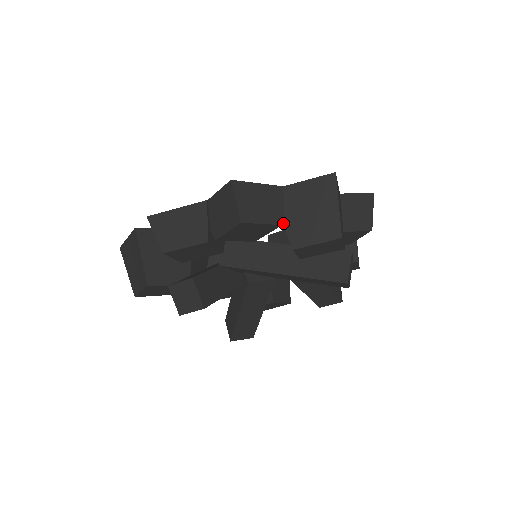
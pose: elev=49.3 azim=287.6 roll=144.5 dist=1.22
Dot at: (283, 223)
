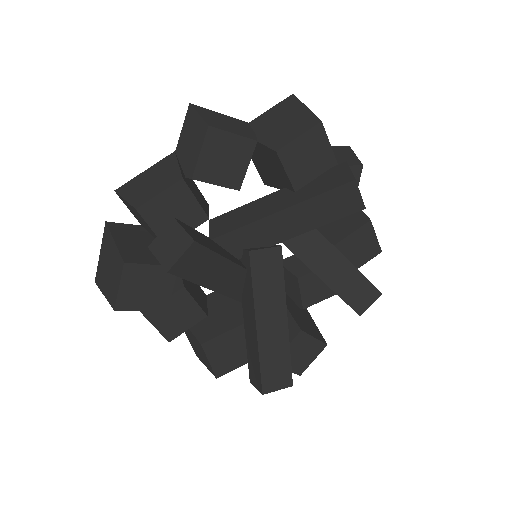
Dot at: (258, 141)
